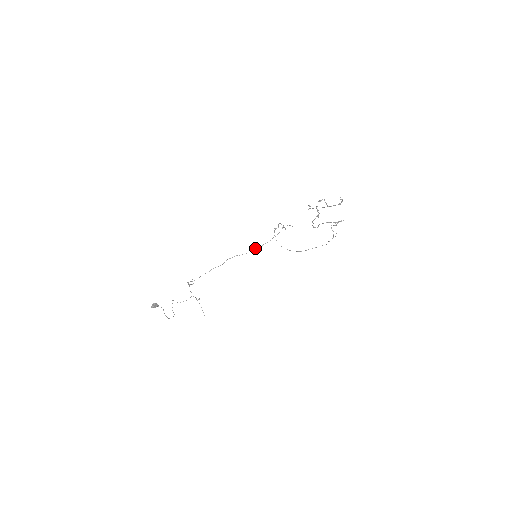
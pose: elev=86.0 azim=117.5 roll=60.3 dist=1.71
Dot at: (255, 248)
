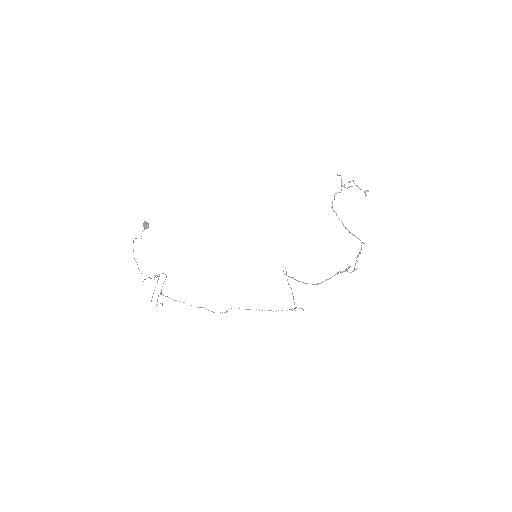
Dot at: occluded
